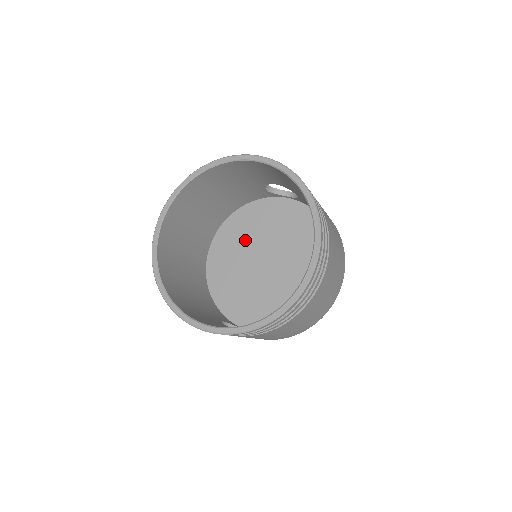
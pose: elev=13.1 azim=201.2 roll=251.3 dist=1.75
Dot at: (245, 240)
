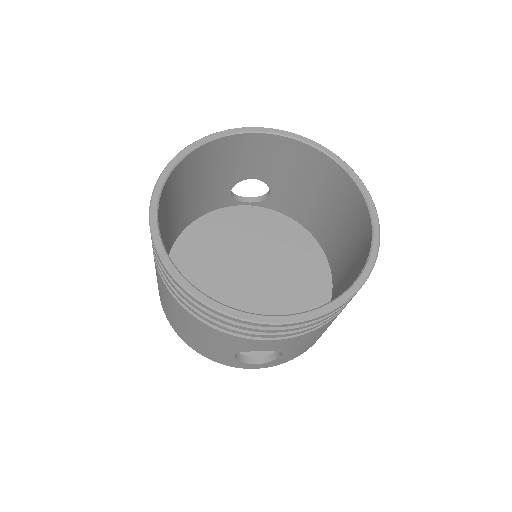
Dot at: (212, 256)
